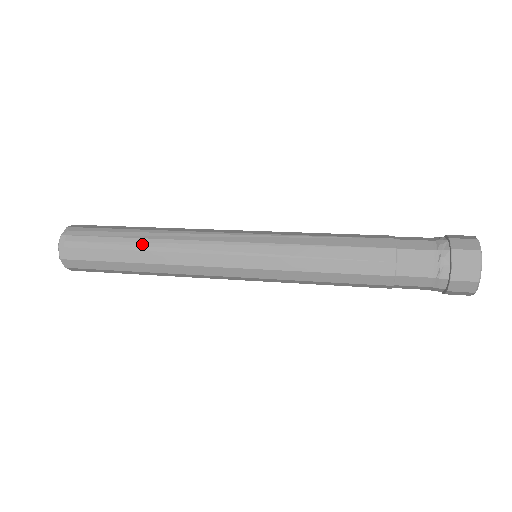
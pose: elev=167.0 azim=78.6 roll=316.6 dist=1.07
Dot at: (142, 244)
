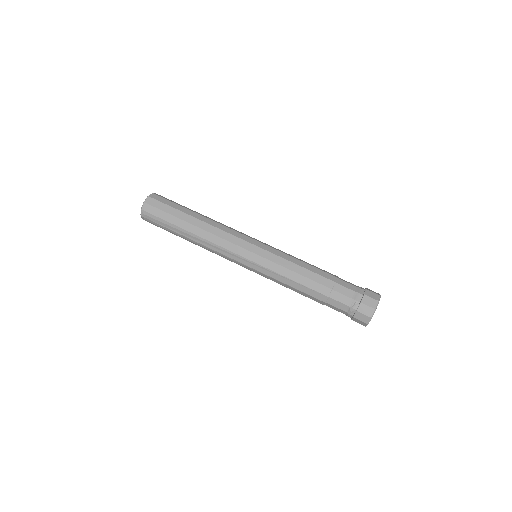
Dot at: (189, 240)
